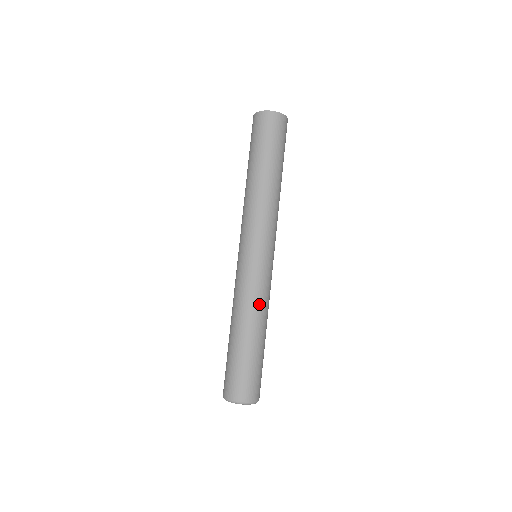
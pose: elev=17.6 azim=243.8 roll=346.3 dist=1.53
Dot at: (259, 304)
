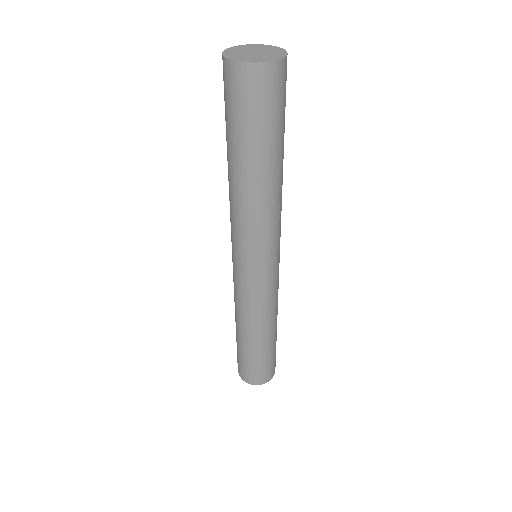
Dot at: (274, 309)
